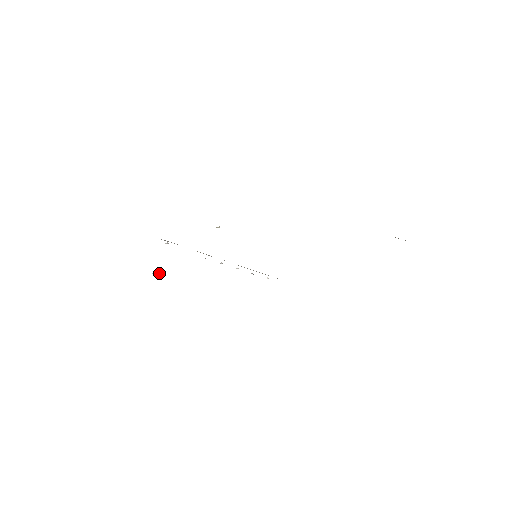
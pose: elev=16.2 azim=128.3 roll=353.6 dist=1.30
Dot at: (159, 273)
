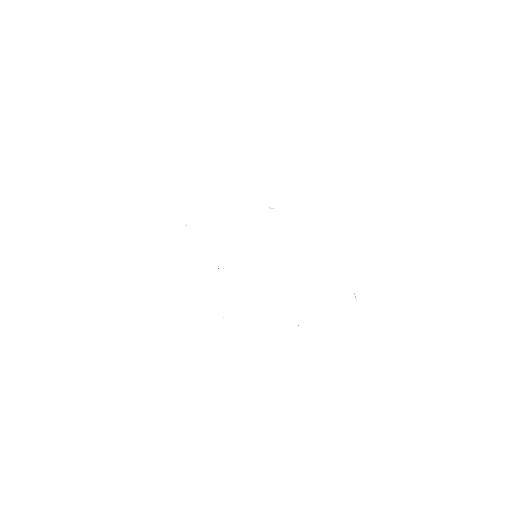
Dot at: occluded
